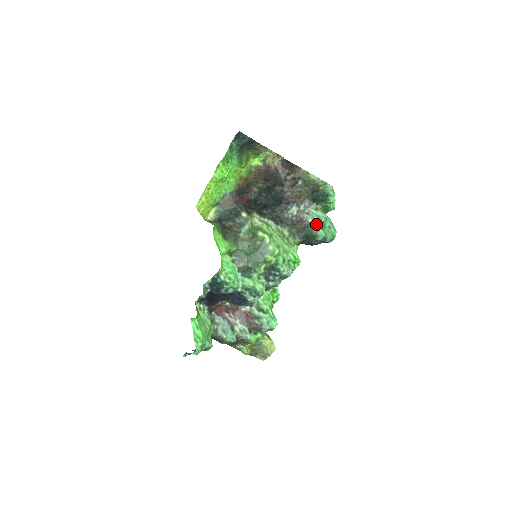
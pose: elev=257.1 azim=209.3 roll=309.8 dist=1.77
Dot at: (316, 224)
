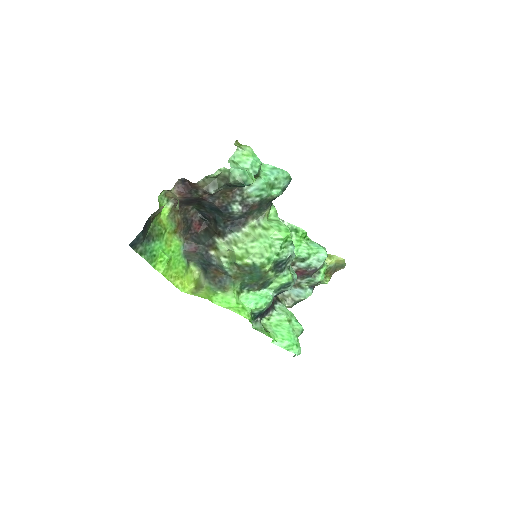
Dot at: (264, 196)
